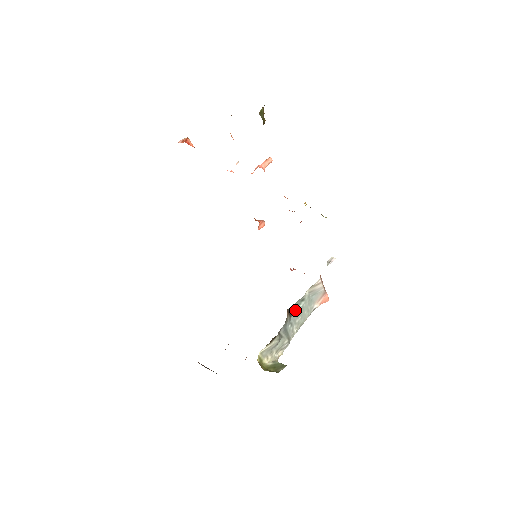
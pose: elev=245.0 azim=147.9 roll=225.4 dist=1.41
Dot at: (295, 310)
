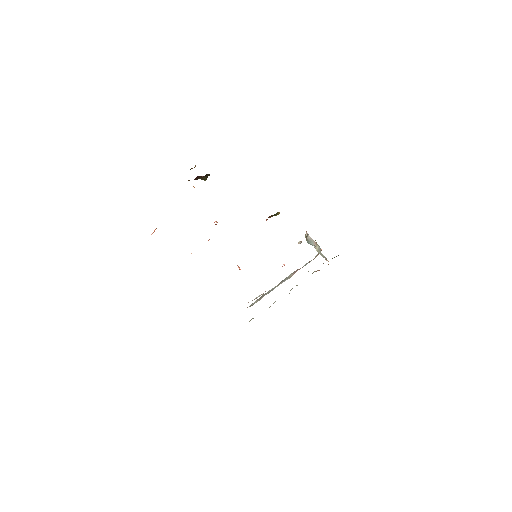
Dot at: (310, 244)
